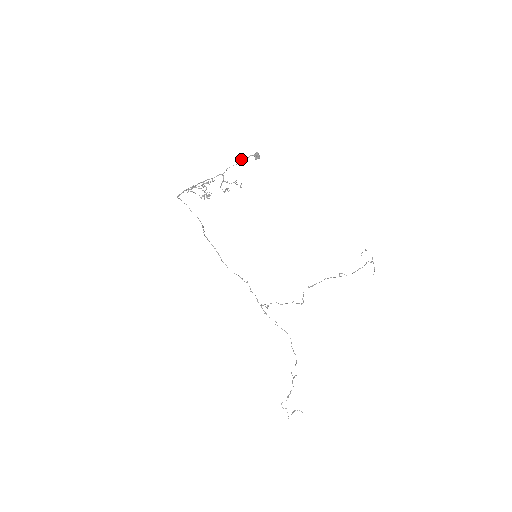
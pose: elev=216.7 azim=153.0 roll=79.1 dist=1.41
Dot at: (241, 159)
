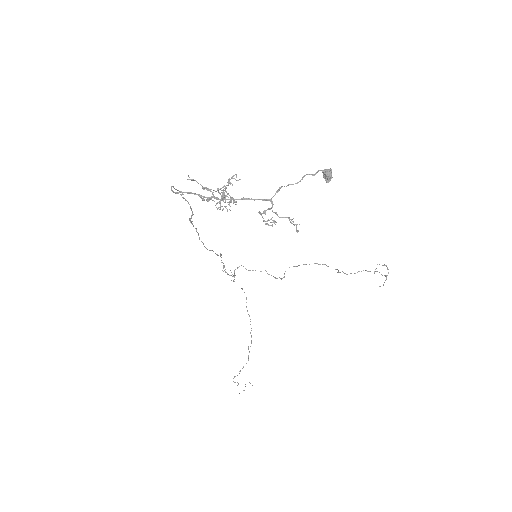
Dot at: (304, 176)
